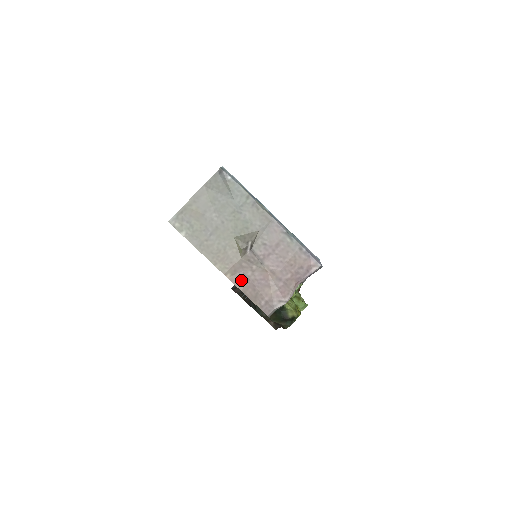
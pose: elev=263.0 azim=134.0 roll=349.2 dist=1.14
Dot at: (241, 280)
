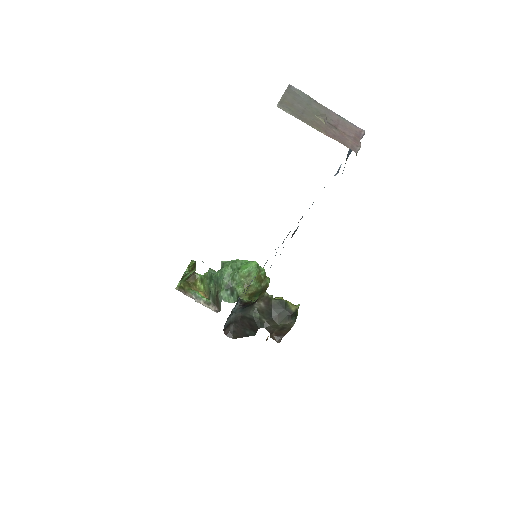
Dot at: (332, 135)
